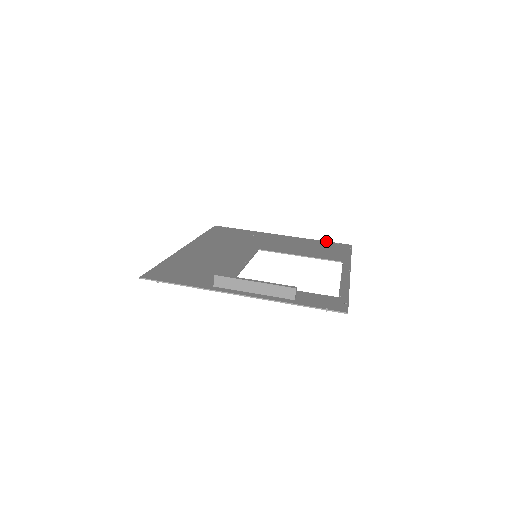
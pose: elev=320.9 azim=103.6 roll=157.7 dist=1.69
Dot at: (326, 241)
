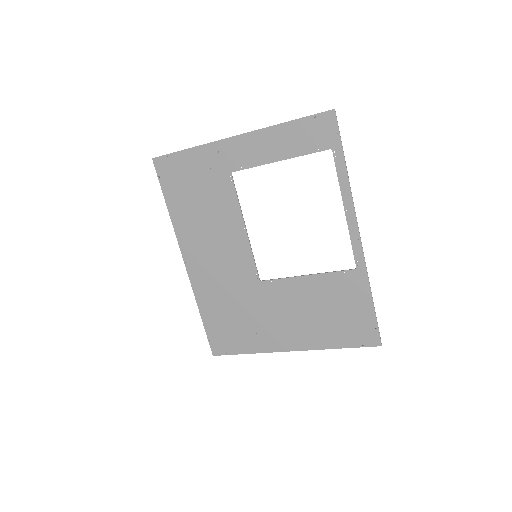
Dot at: (347, 347)
